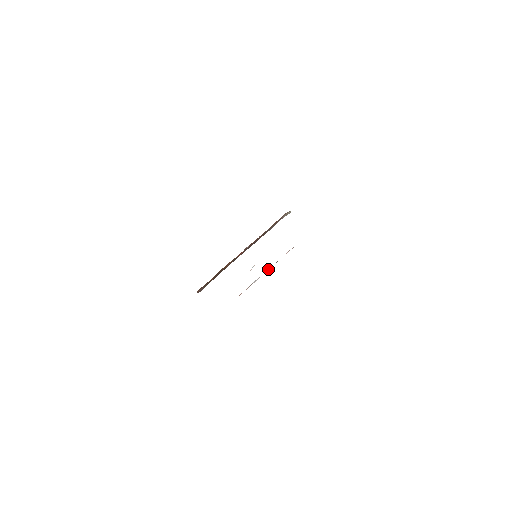
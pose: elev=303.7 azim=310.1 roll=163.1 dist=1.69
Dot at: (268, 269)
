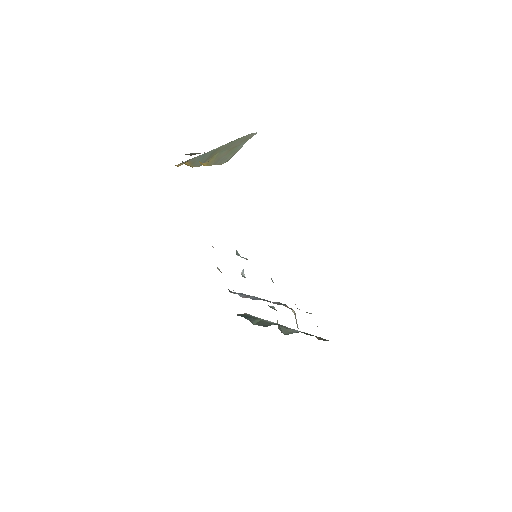
Dot at: occluded
